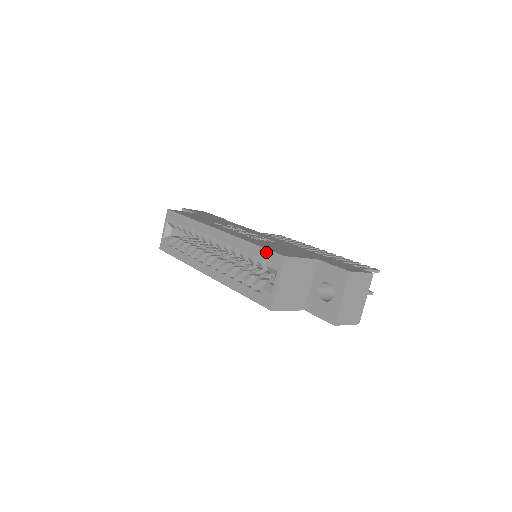
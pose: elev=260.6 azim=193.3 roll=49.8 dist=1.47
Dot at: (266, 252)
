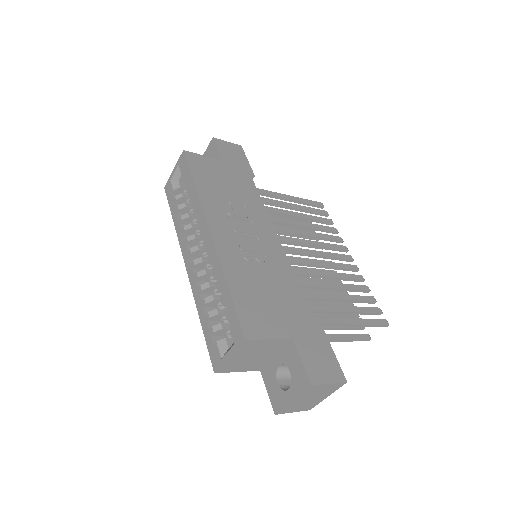
Dot at: (234, 313)
